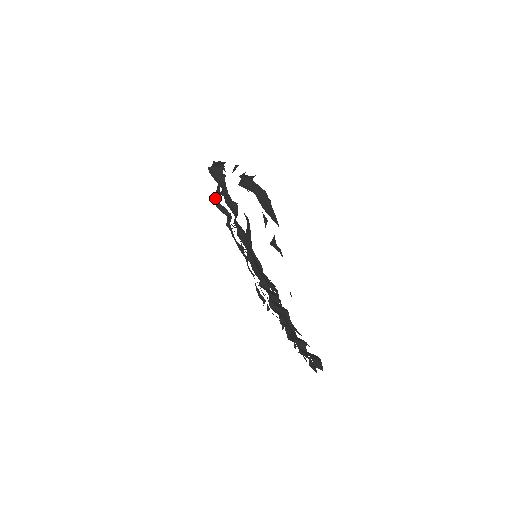
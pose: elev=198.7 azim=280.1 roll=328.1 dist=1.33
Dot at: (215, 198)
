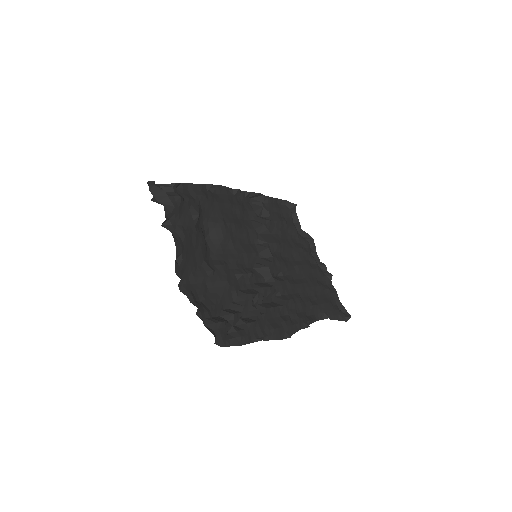
Dot at: (297, 226)
